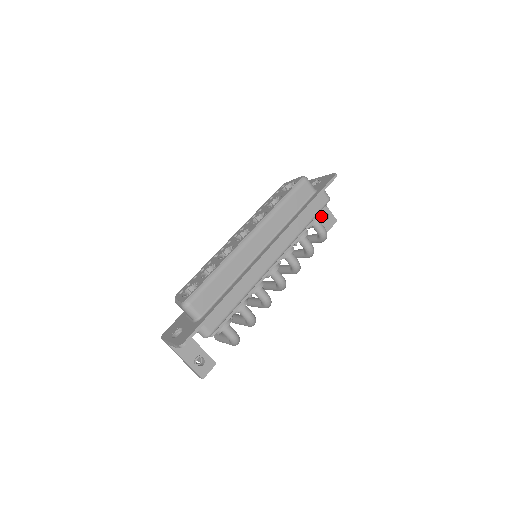
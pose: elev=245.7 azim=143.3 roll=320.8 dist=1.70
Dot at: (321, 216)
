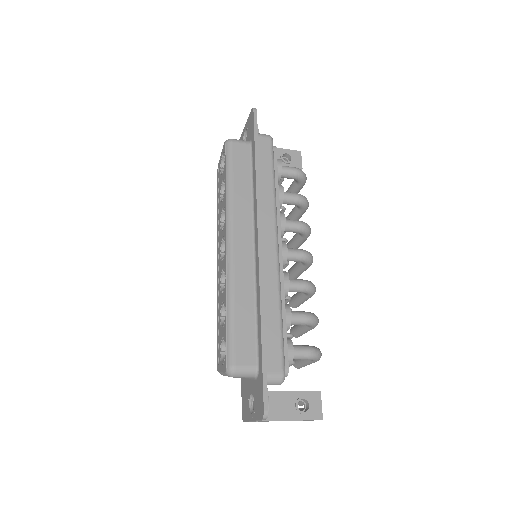
Dot at: (279, 160)
